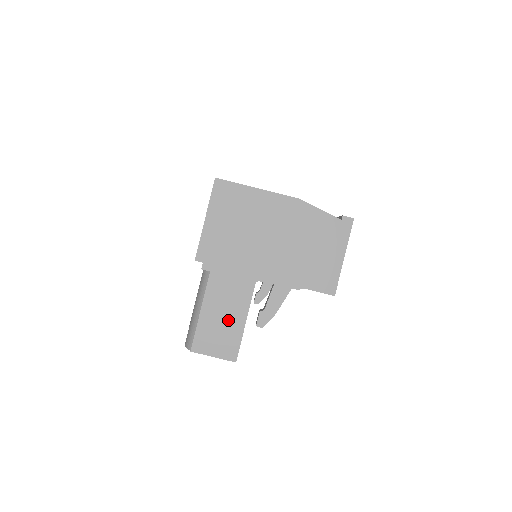
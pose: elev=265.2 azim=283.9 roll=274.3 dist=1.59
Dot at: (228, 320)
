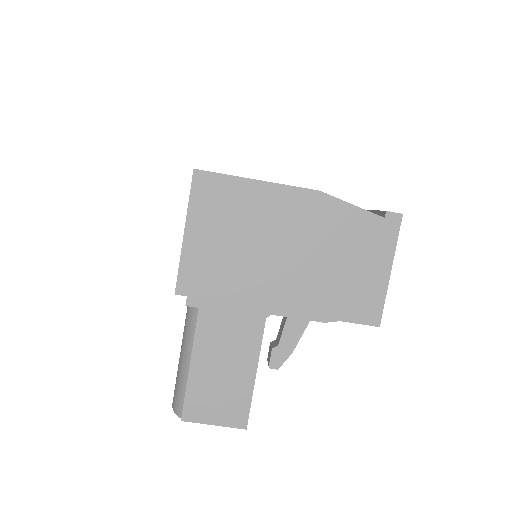
Dot at: (230, 373)
